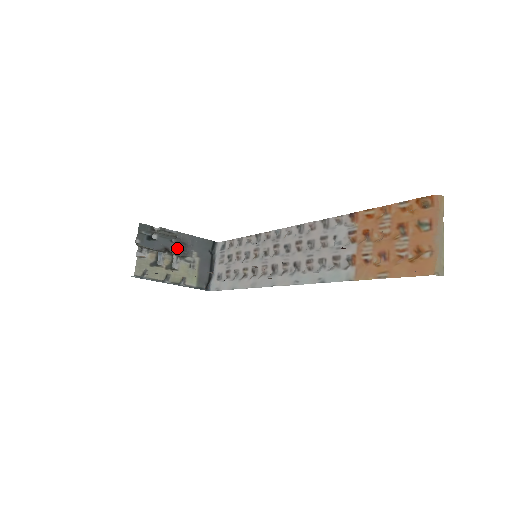
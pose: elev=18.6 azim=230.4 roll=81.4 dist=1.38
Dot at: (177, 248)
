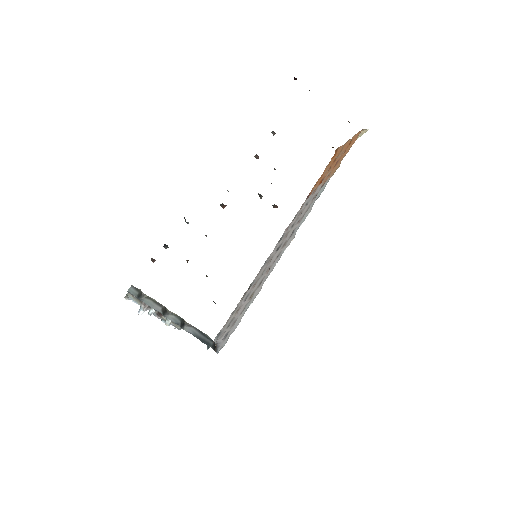
Dot at: occluded
